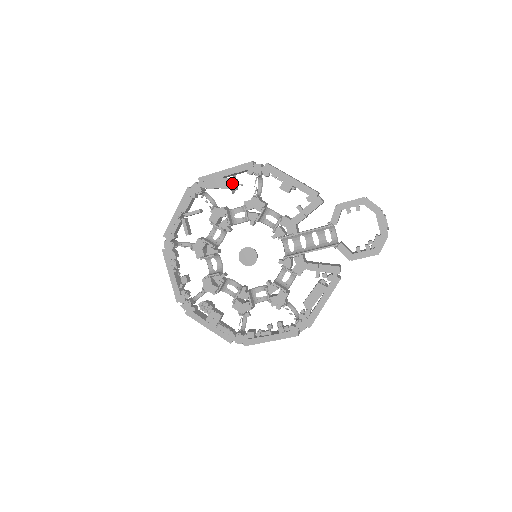
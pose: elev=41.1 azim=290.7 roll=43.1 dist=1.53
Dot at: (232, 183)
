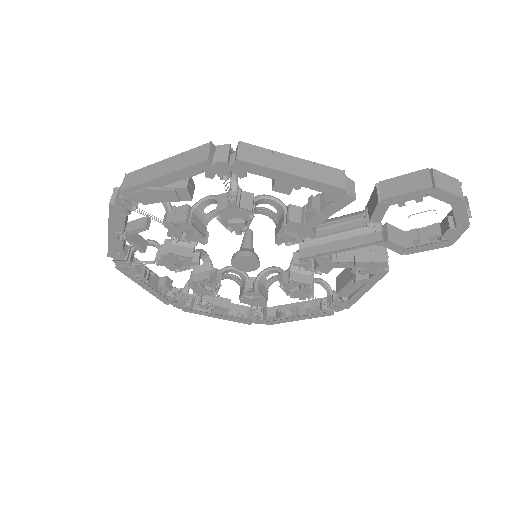
Dot at: (184, 194)
